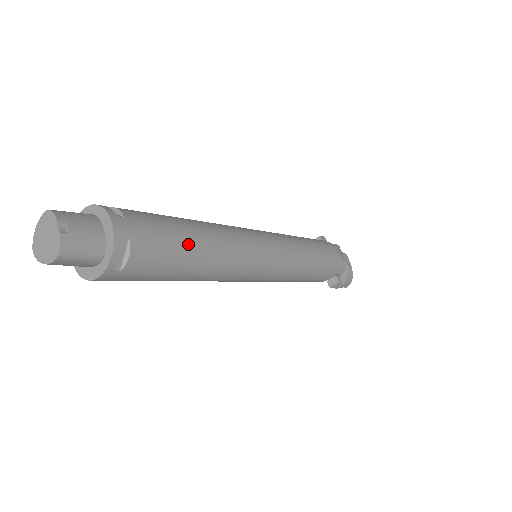
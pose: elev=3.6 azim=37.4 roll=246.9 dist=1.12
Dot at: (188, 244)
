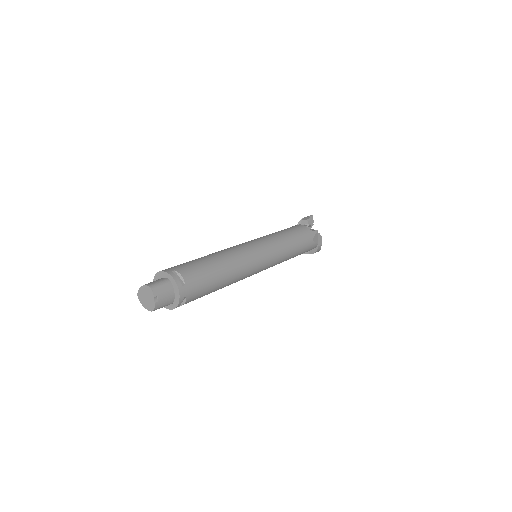
Dot at: (216, 284)
